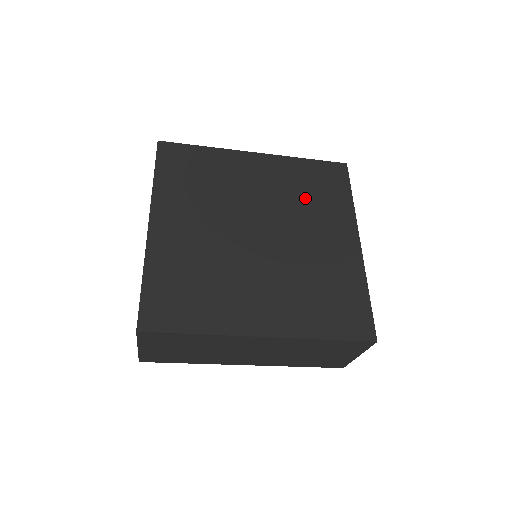
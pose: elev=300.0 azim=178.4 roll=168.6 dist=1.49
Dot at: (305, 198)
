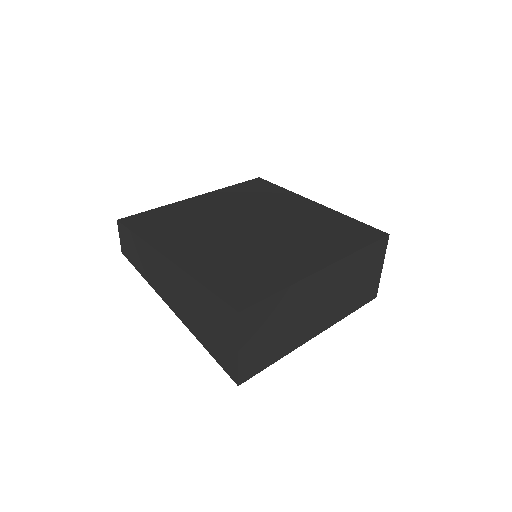
Dot at: (256, 200)
